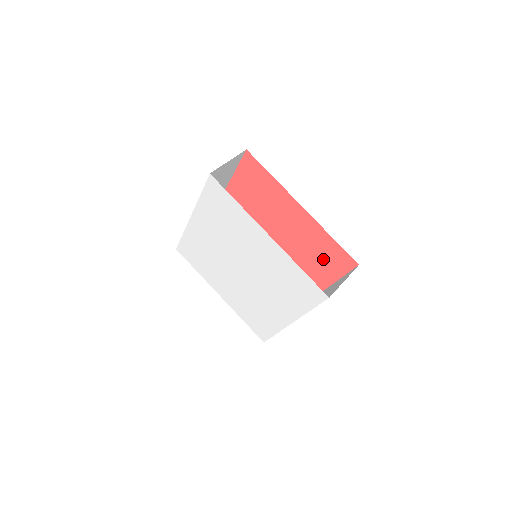
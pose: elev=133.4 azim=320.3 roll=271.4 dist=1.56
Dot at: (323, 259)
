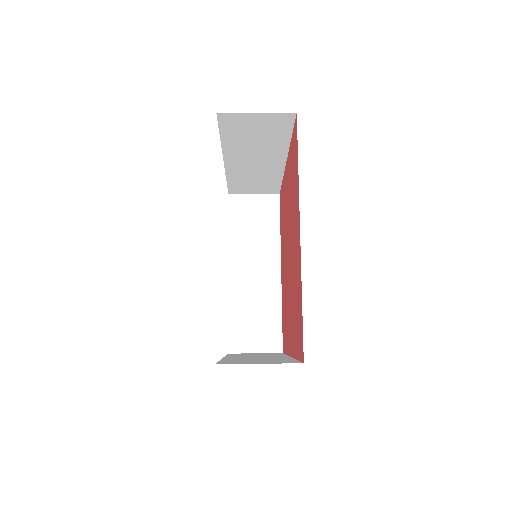
Dot at: (297, 319)
